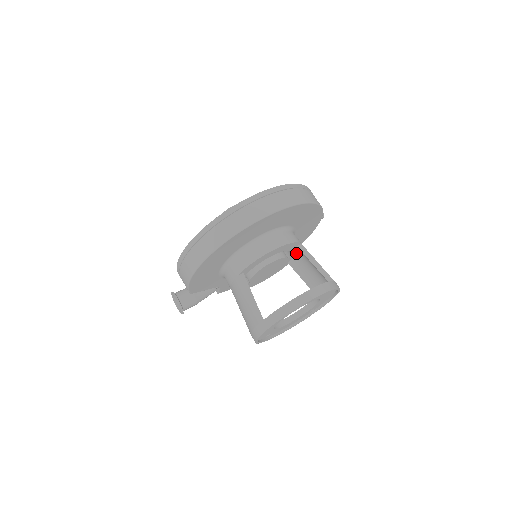
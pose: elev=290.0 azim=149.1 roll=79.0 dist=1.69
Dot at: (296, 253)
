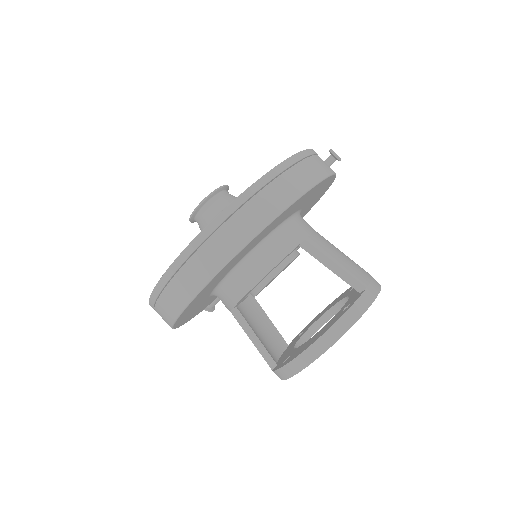
Dot at: occluded
